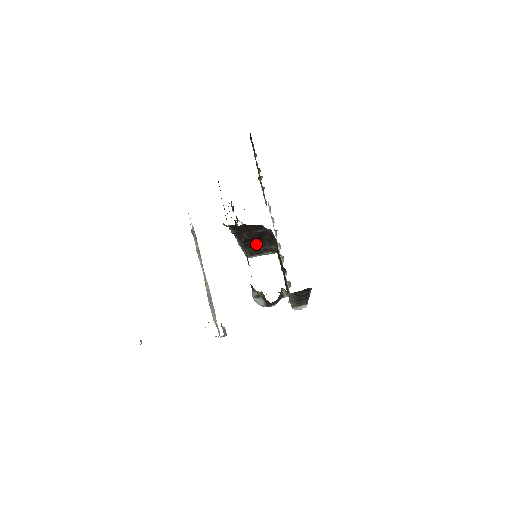
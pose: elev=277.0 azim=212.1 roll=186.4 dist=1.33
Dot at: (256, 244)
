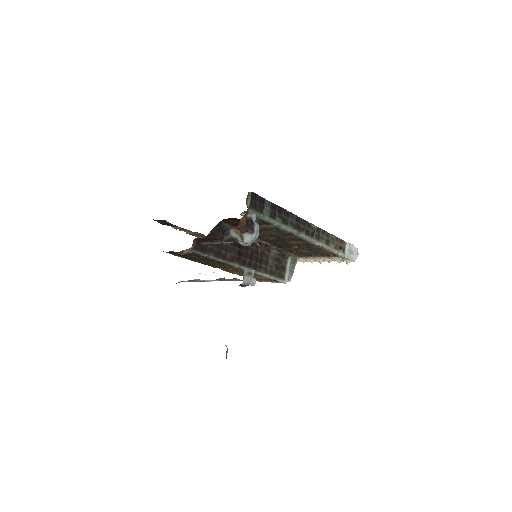
Dot at: (255, 258)
